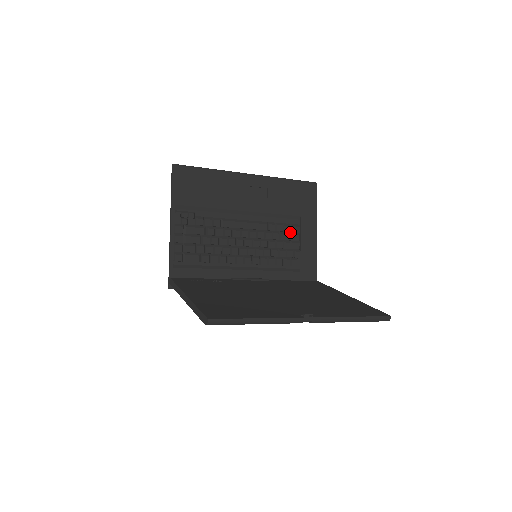
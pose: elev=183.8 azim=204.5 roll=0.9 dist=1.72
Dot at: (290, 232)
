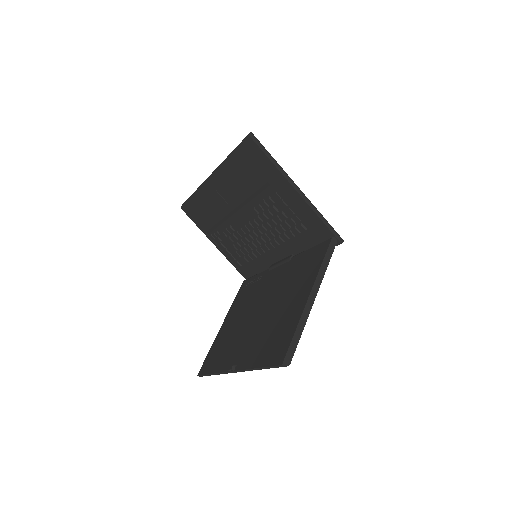
Dot at: (275, 202)
